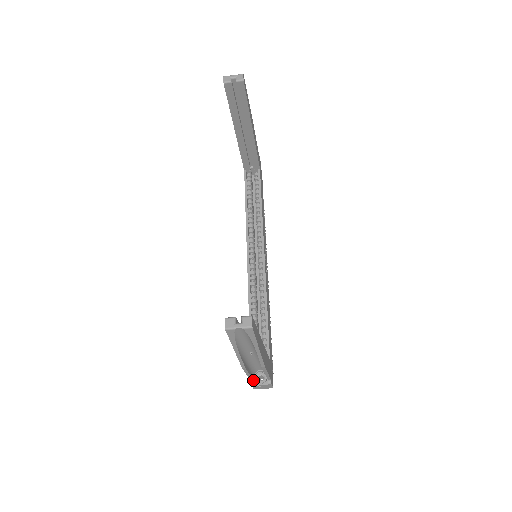
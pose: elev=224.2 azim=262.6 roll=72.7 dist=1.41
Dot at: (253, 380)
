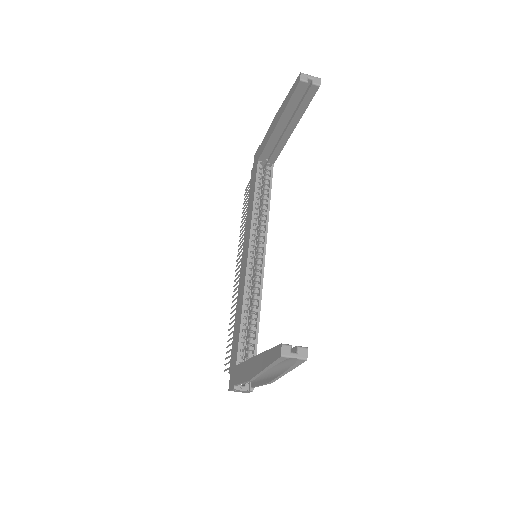
Dot at: (237, 385)
